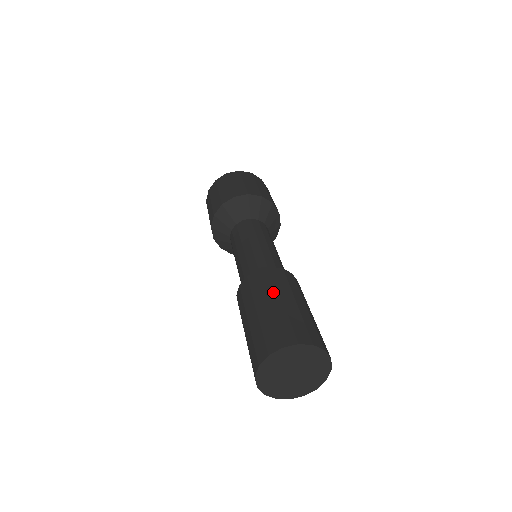
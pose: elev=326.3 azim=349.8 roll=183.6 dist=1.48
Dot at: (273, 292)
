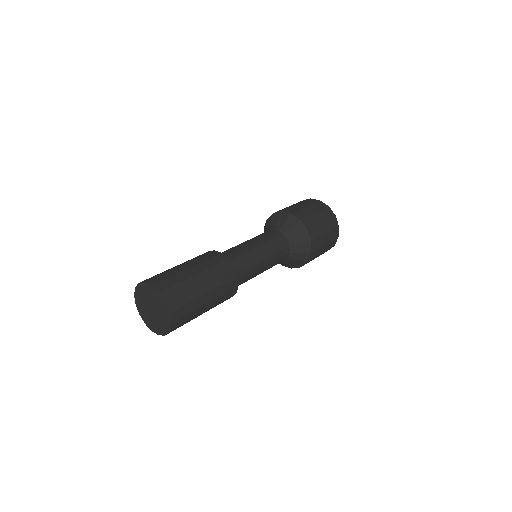
Dot at: (195, 262)
